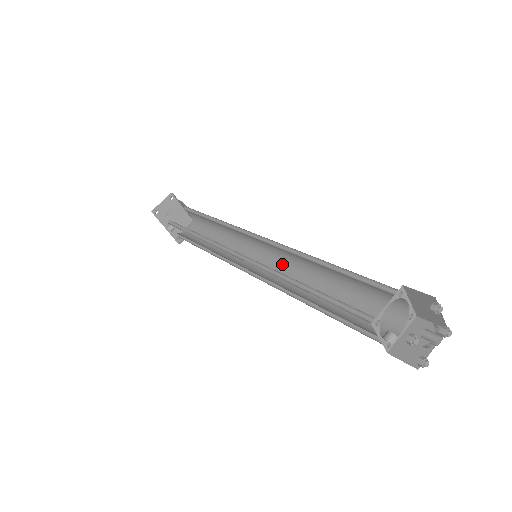
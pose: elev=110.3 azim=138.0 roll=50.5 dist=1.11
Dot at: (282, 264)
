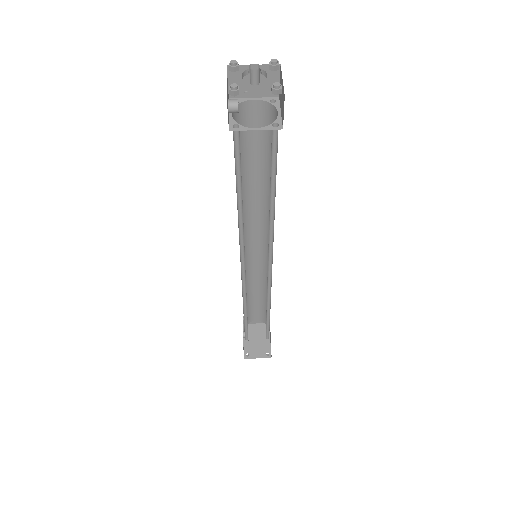
Dot at: occluded
